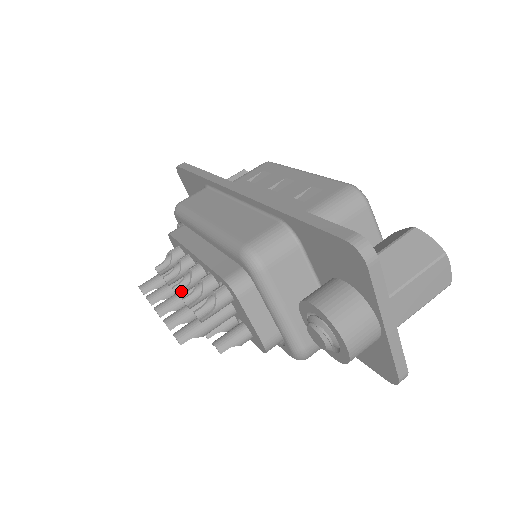
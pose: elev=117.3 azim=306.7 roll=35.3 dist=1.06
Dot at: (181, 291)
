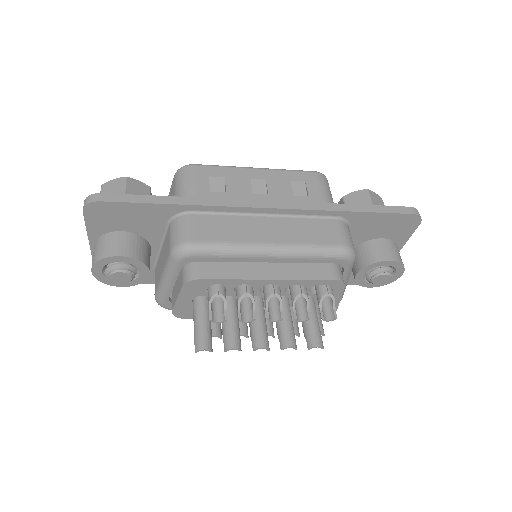
Dot at: occluded
